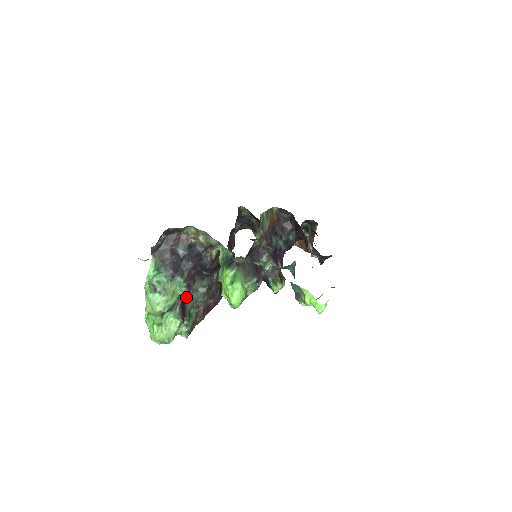
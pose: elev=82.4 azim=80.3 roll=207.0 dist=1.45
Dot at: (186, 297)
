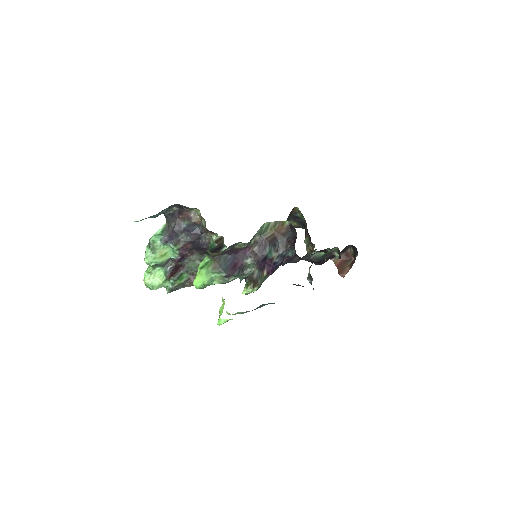
Dot at: (182, 262)
